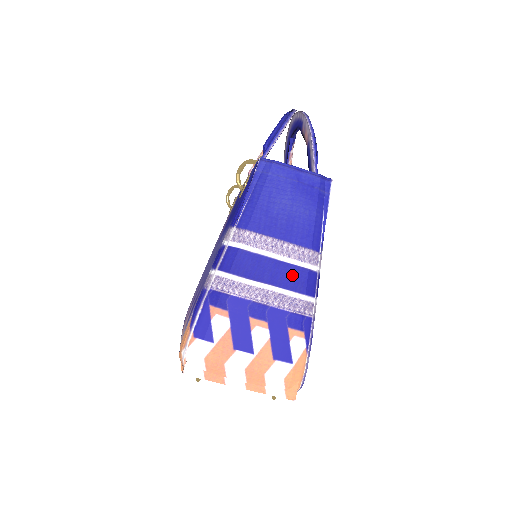
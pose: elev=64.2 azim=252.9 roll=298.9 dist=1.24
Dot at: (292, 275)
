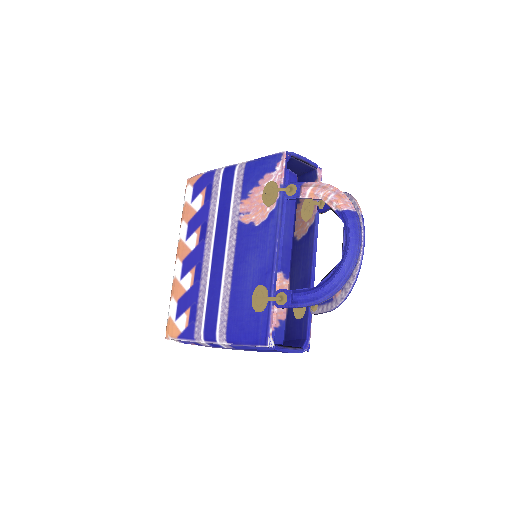
Dot at: occluded
